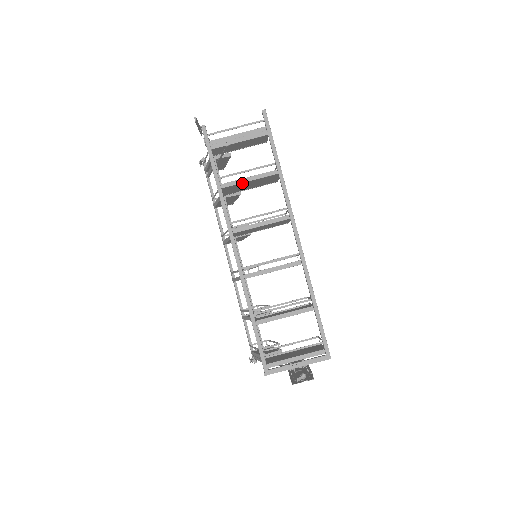
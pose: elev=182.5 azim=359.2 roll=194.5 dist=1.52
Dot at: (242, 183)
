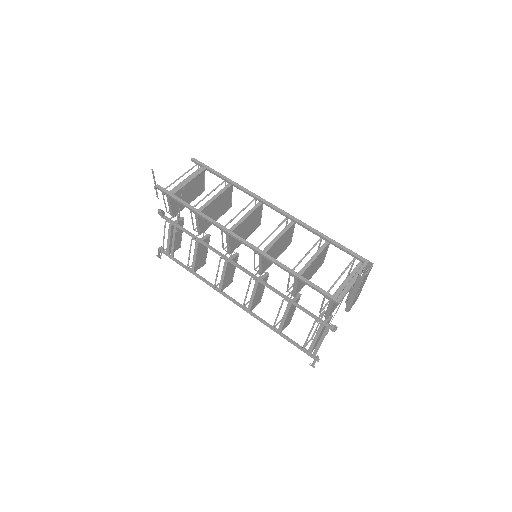
Dot at: (211, 204)
